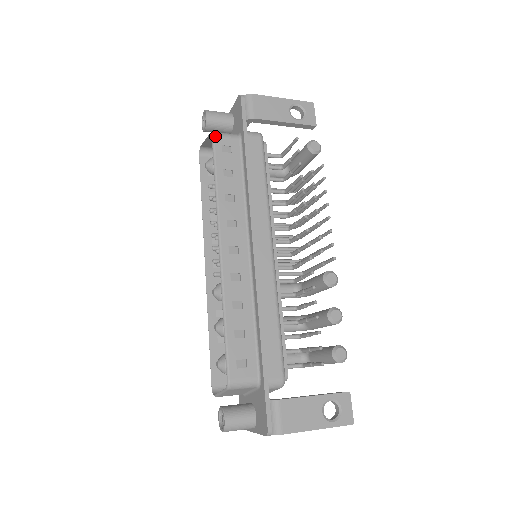
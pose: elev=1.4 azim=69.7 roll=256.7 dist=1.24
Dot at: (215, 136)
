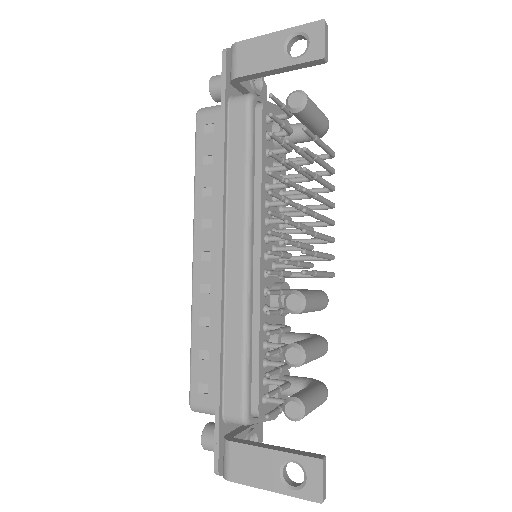
Dot at: (198, 115)
